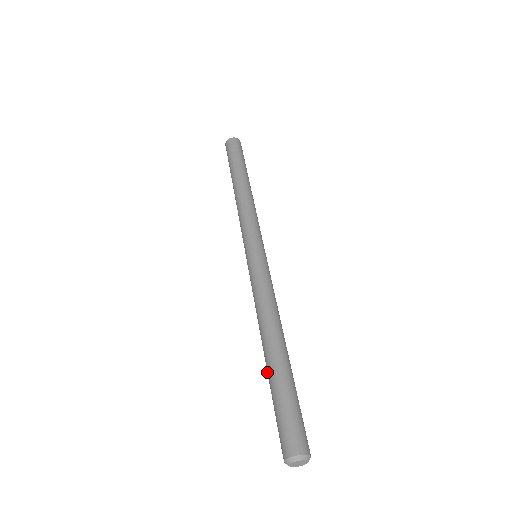
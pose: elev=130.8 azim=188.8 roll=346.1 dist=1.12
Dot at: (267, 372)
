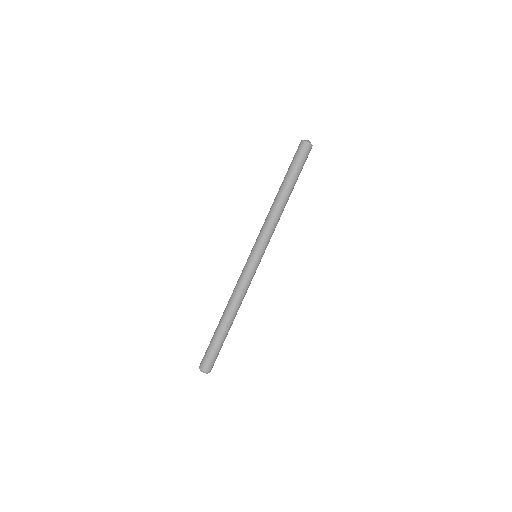
Dot at: (217, 327)
